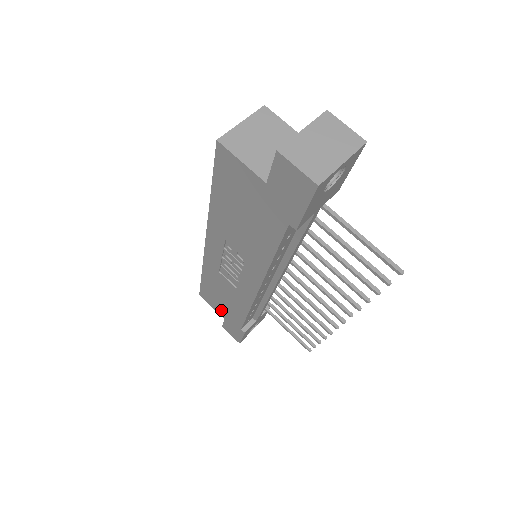
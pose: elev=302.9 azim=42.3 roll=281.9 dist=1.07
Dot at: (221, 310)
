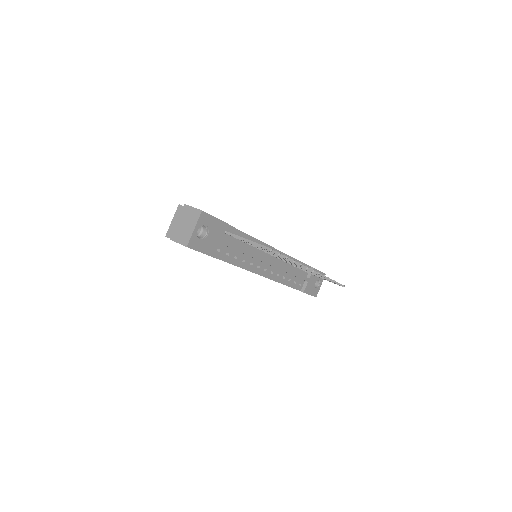
Dot at: occluded
